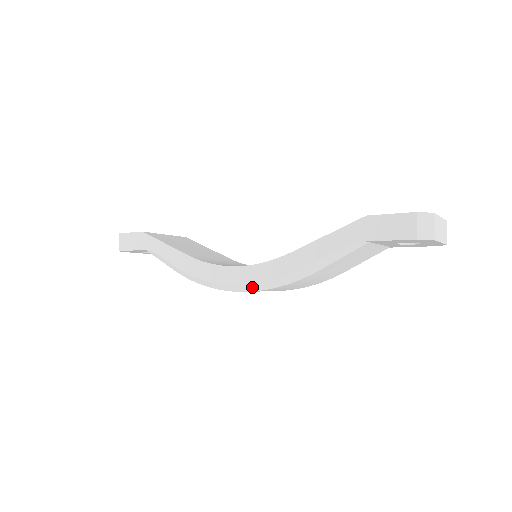
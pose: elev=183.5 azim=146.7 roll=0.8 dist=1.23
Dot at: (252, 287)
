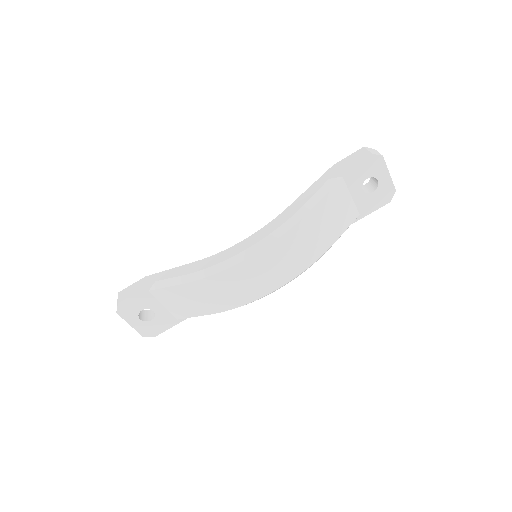
Dot at: (262, 243)
